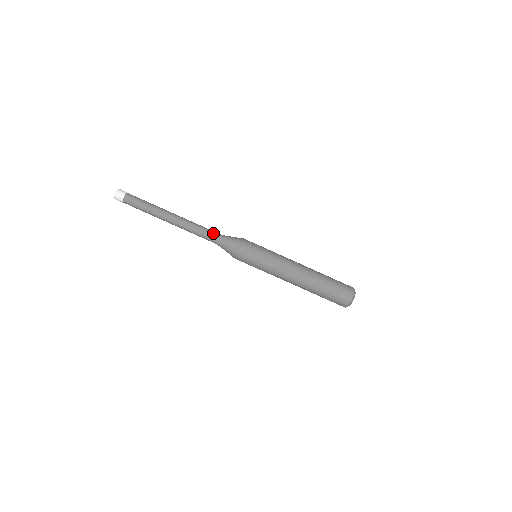
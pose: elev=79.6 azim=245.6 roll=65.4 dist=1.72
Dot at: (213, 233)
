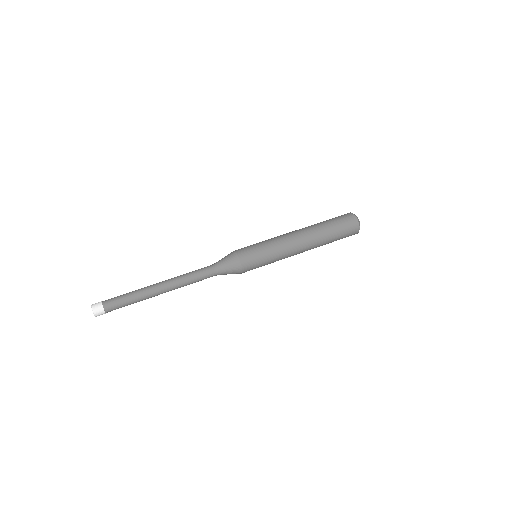
Dot at: (206, 270)
